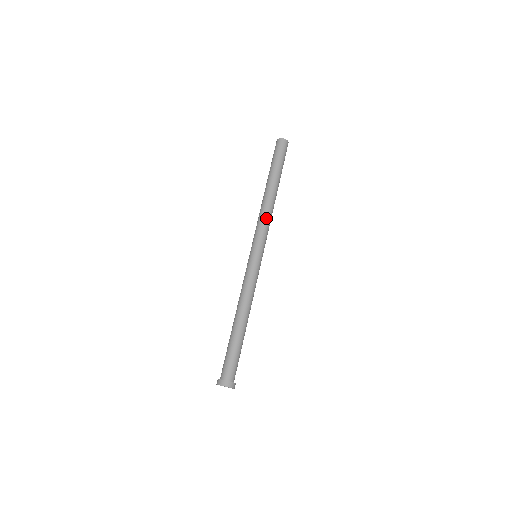
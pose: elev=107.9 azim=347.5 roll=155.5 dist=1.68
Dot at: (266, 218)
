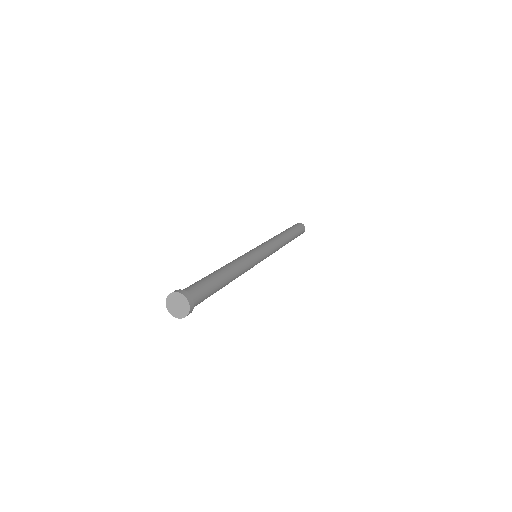
Dot at: (270, 240)
